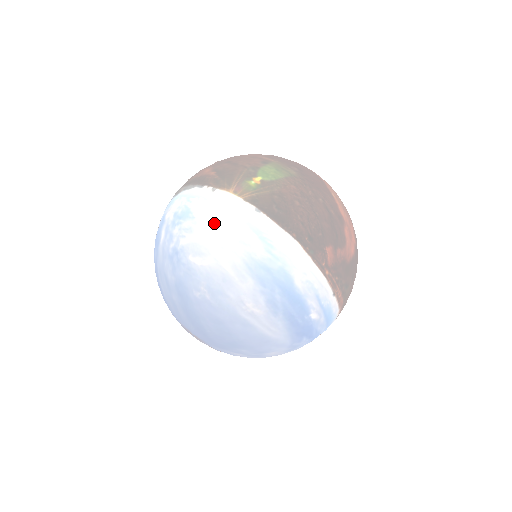
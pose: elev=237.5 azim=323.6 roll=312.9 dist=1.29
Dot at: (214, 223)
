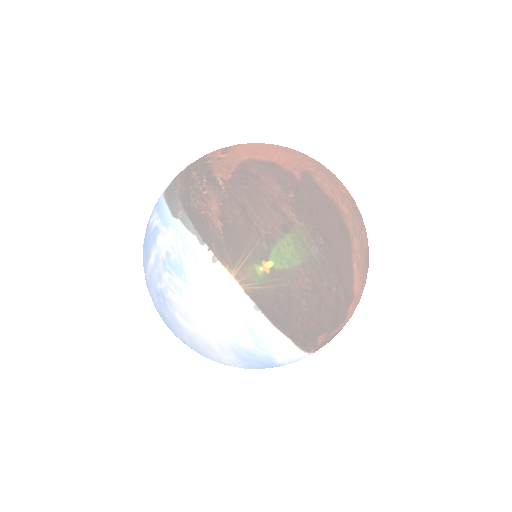
Dot at: (206, 303)
